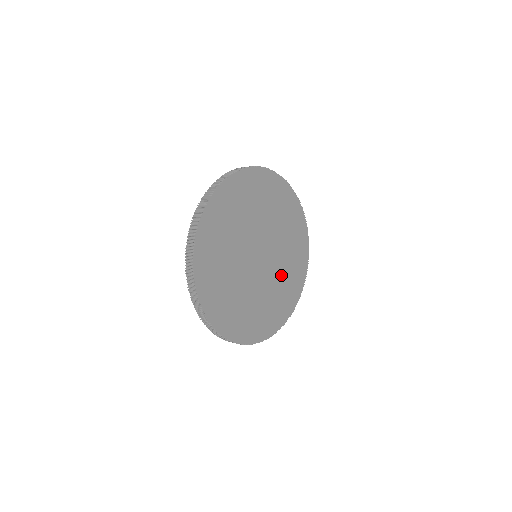
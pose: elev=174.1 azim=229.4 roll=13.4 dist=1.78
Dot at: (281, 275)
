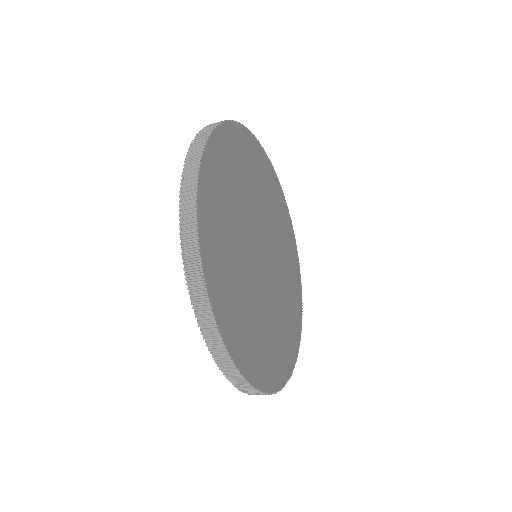
Dot at: (273, 317)
